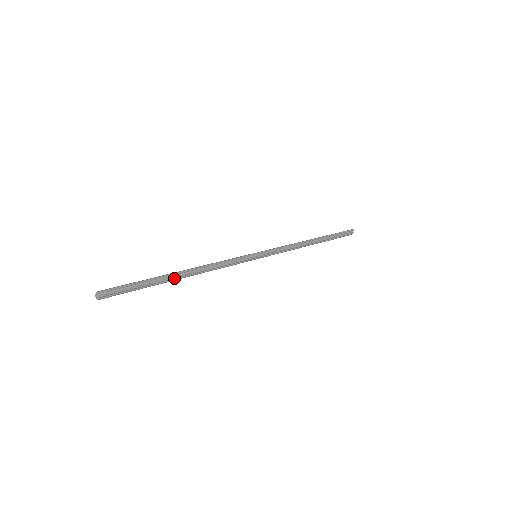
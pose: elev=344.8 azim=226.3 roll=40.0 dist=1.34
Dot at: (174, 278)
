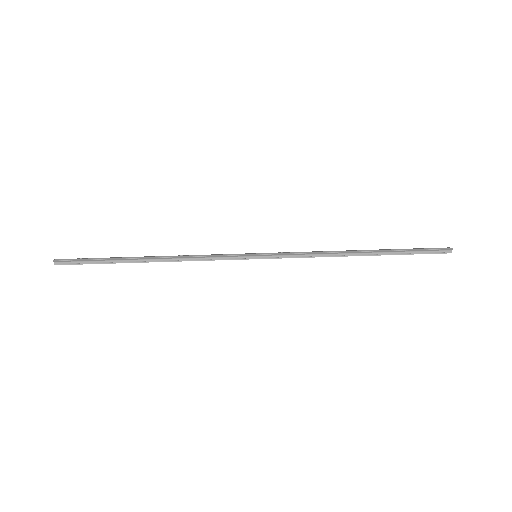
Dot at: (136, 262)
